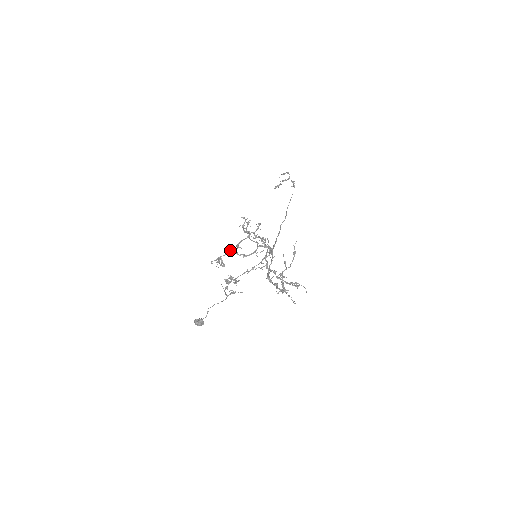
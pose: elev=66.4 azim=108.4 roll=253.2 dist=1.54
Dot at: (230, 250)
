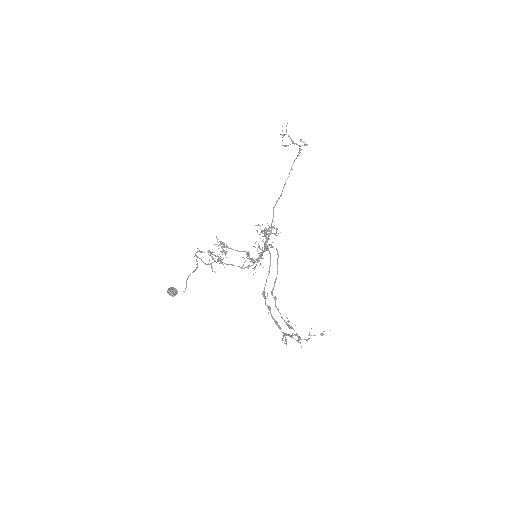
Dot at: (245, 251)
